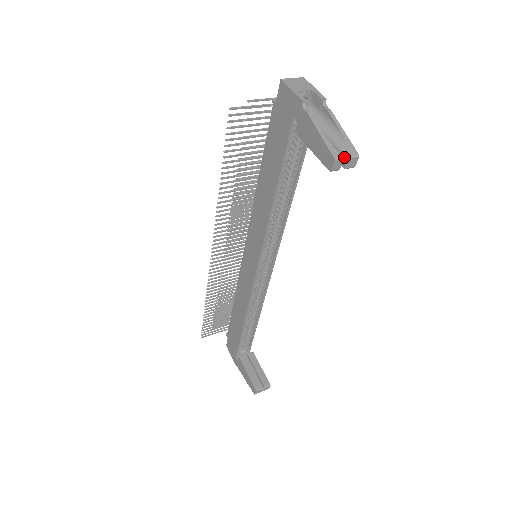
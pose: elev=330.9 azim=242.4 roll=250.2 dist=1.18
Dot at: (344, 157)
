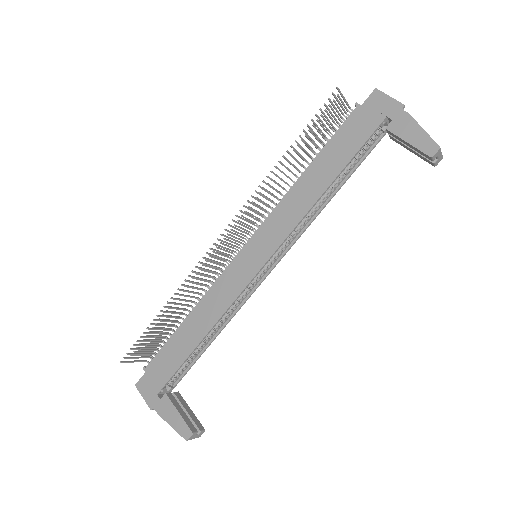
Dot at: occluded
